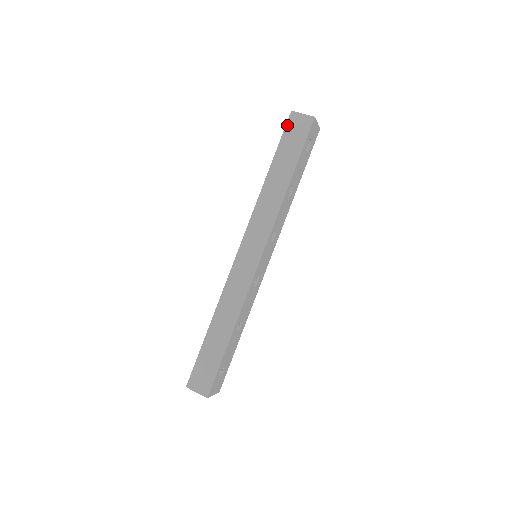
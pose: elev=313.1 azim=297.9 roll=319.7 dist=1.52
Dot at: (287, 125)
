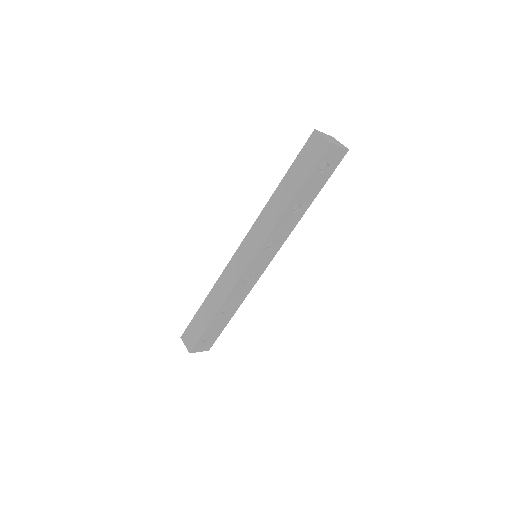
Dot at: (306, 143)
